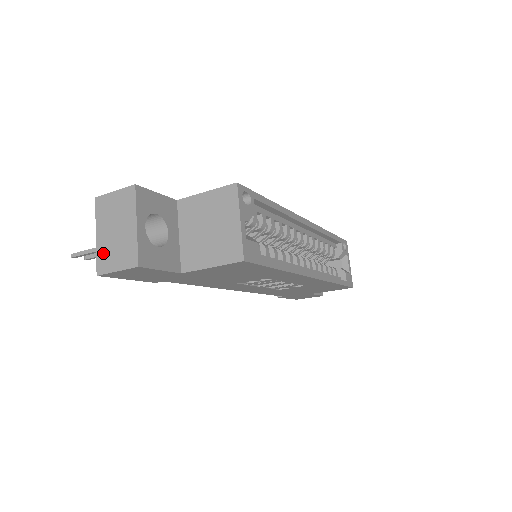
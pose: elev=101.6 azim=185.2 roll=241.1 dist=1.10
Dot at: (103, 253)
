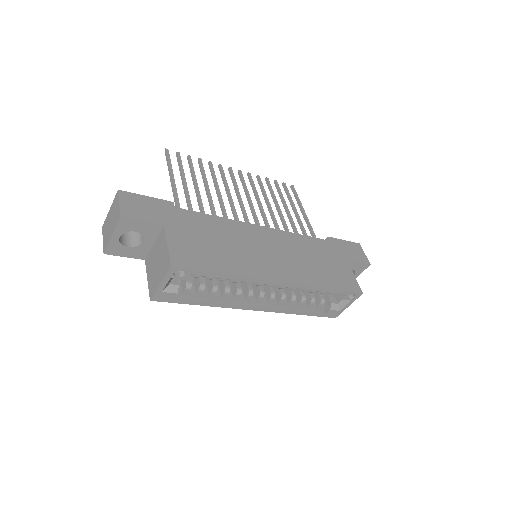
Dot at: (106, 222)
